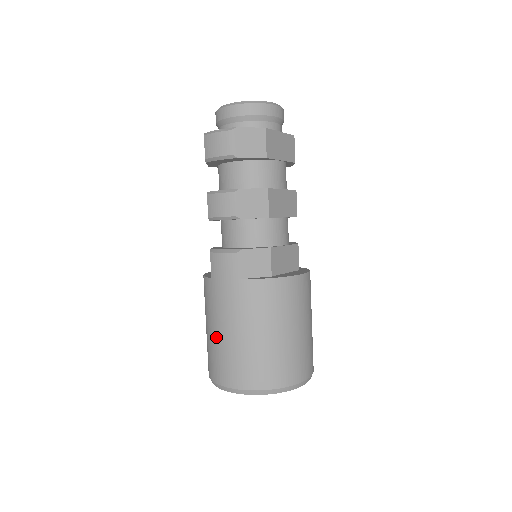
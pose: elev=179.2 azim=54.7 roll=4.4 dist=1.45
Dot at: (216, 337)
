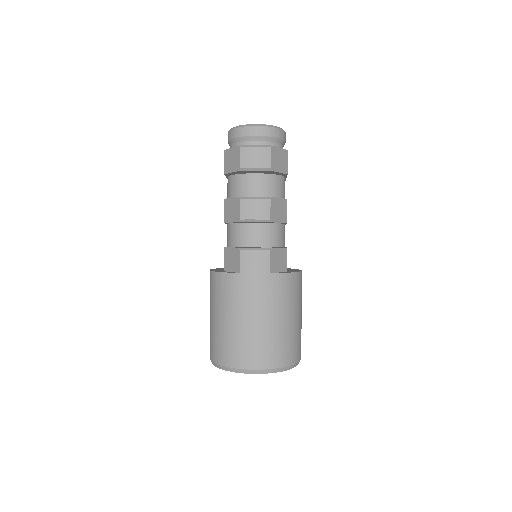
Dot at: (242, 326)
